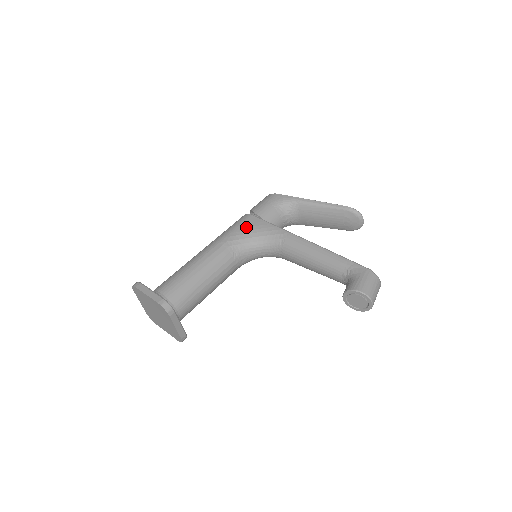
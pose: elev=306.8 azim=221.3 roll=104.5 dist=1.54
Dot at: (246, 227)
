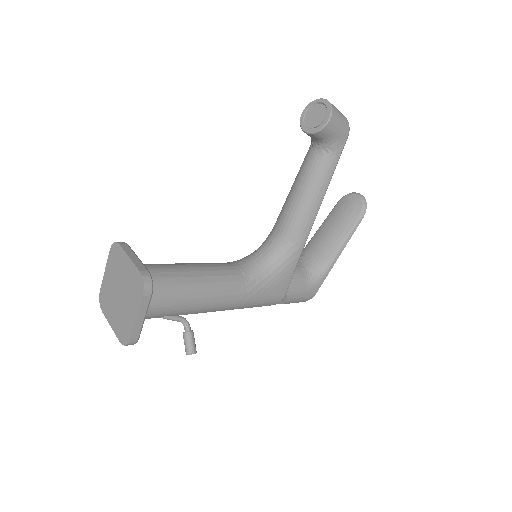
Dot at: occluded
